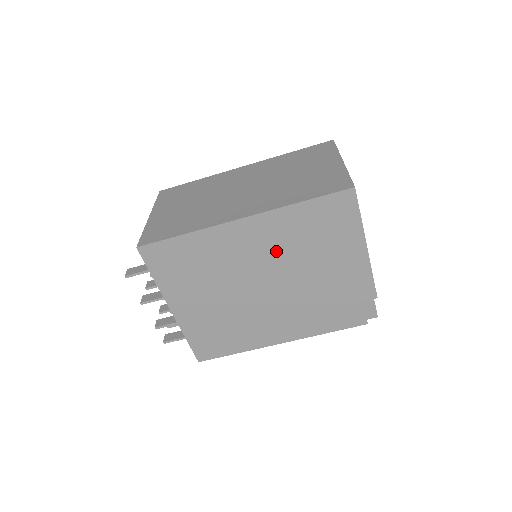
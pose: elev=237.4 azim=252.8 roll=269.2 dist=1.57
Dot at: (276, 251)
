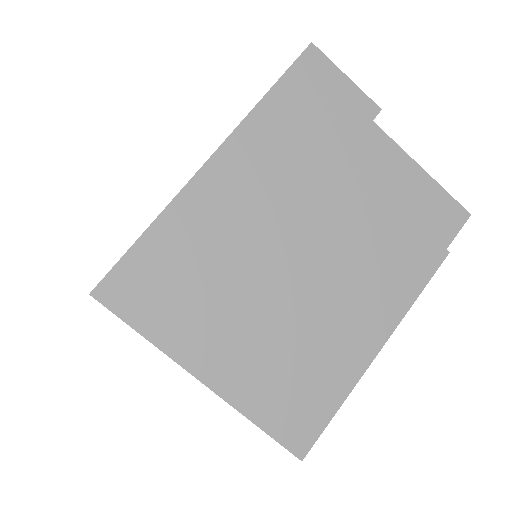
Dot at: occluded
